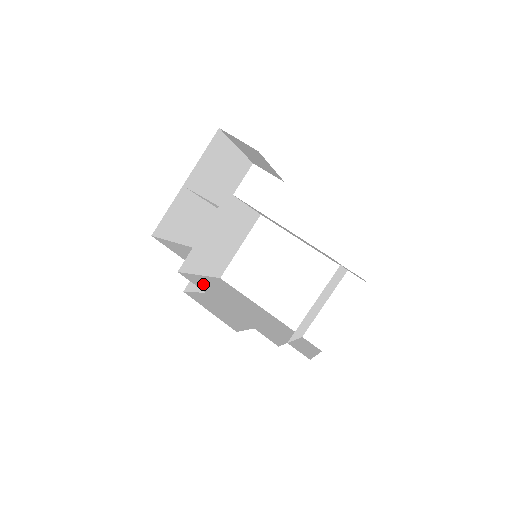
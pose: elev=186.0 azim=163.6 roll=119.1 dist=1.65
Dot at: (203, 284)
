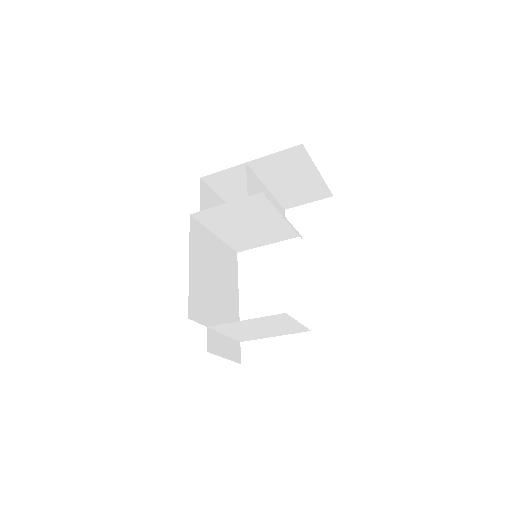
Dot at: (202, 239)
